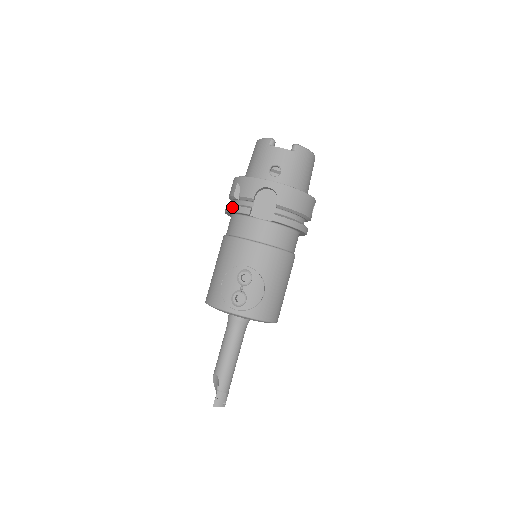
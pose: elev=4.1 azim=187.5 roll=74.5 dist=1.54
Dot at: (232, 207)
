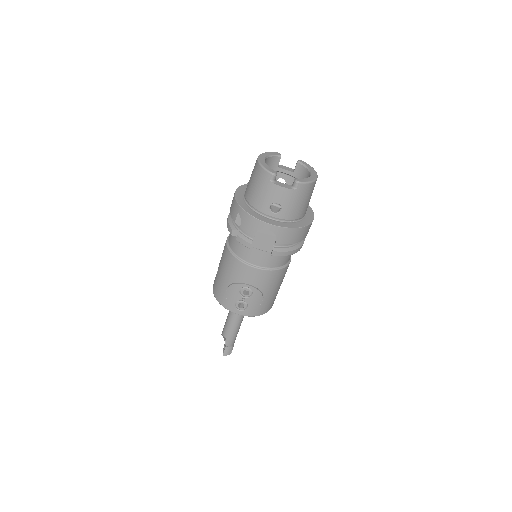
Dot at: (234, 232)
